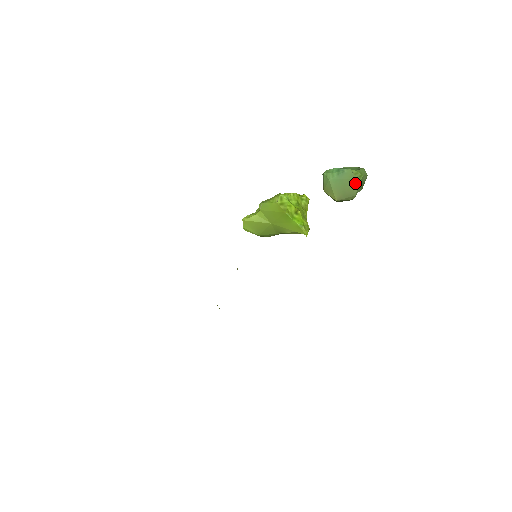
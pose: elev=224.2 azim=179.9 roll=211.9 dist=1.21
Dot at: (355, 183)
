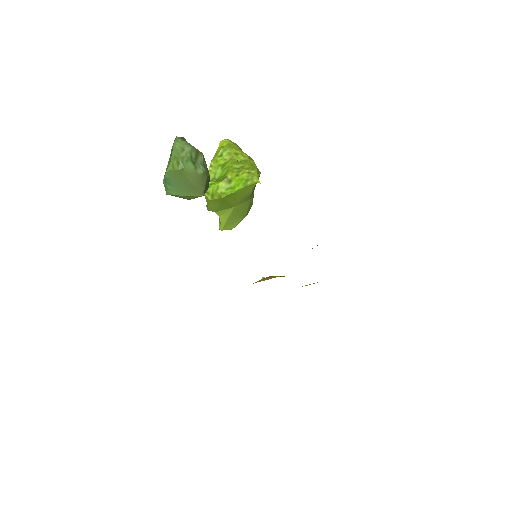
Dot at: (185, 173)
